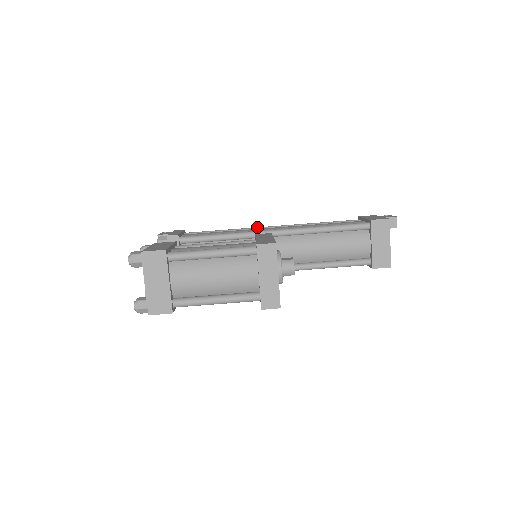
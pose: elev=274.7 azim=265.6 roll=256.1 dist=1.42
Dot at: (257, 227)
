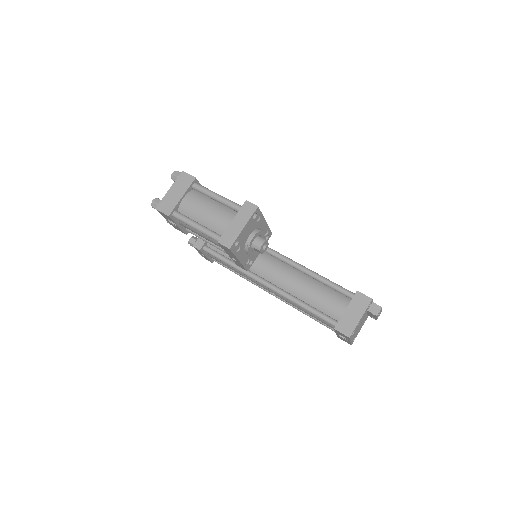
Dot at: occluded
